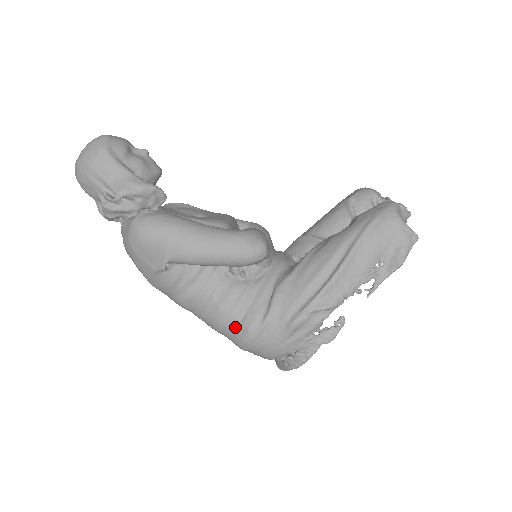
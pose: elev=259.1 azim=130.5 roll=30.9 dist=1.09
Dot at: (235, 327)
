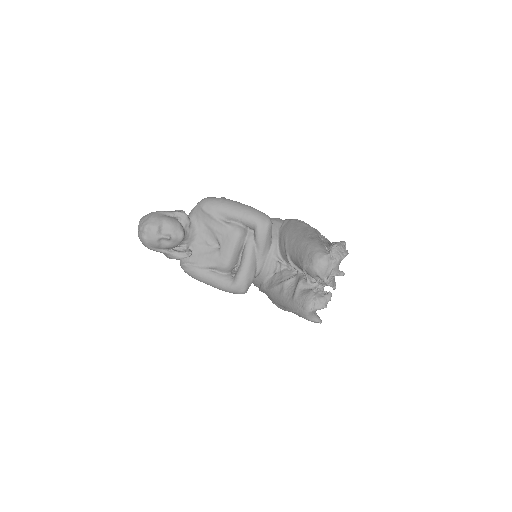
Dot at: occluded
